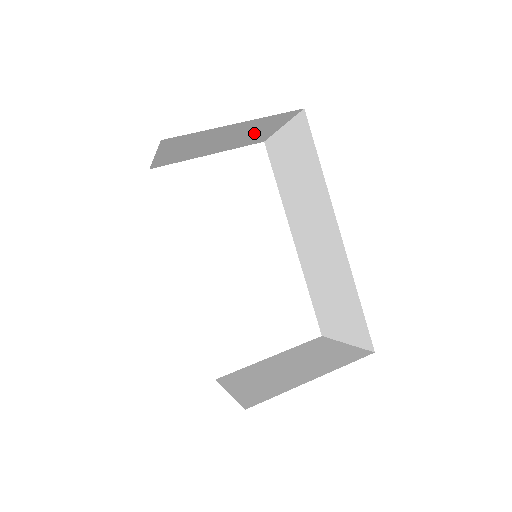
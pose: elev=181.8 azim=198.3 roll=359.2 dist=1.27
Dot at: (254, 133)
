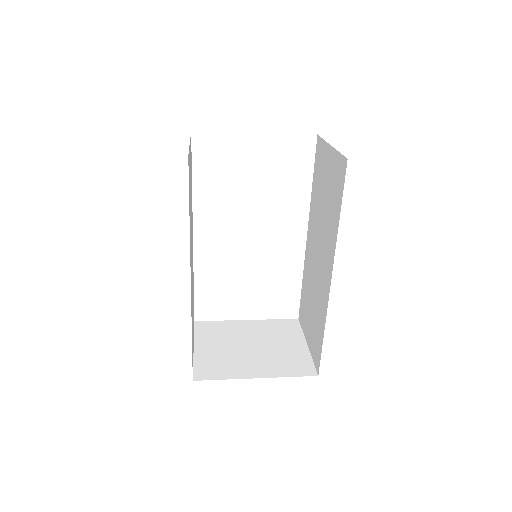
Dot at: occluded
